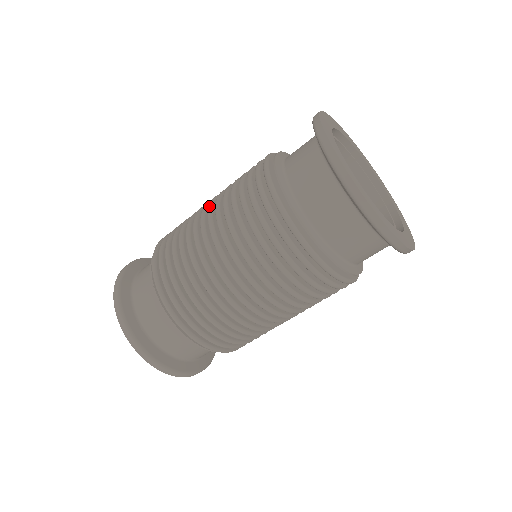
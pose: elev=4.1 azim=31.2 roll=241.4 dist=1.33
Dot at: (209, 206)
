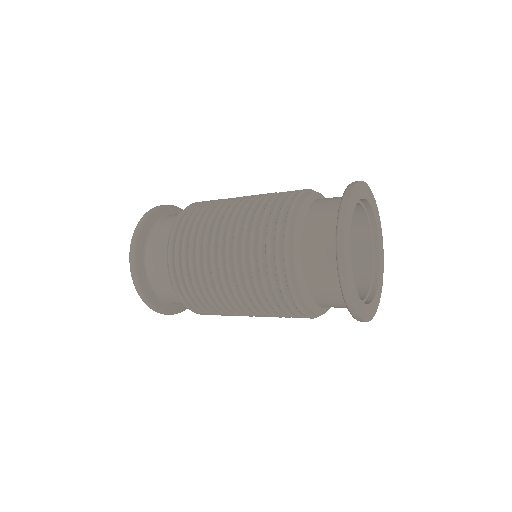
Dot at: (226, 259)
